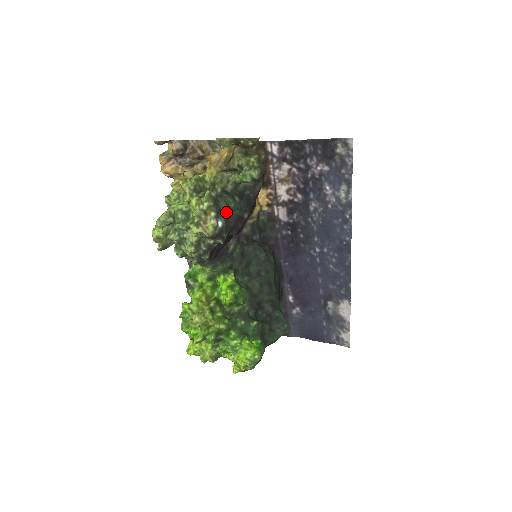
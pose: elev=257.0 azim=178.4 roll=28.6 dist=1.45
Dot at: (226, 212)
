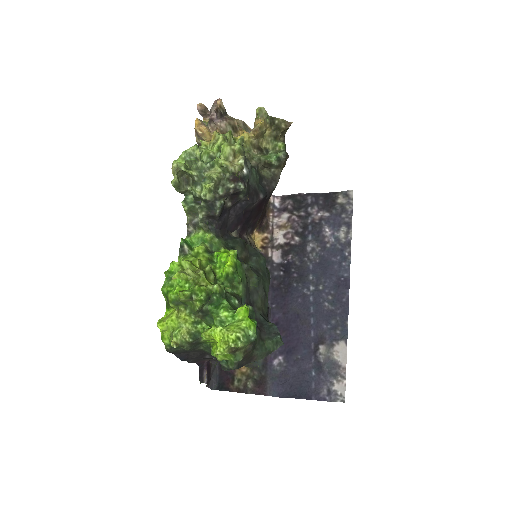
Dot at: (249, 173)
